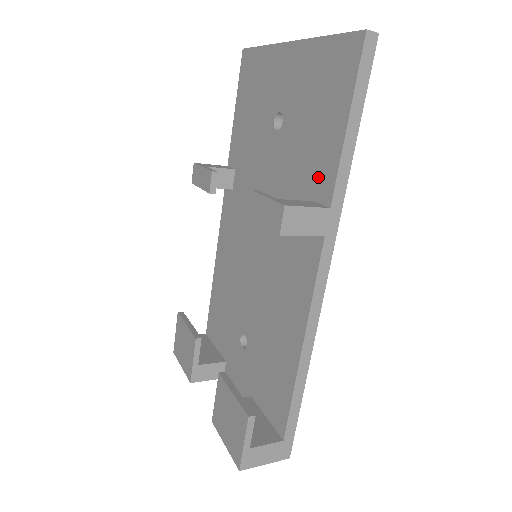
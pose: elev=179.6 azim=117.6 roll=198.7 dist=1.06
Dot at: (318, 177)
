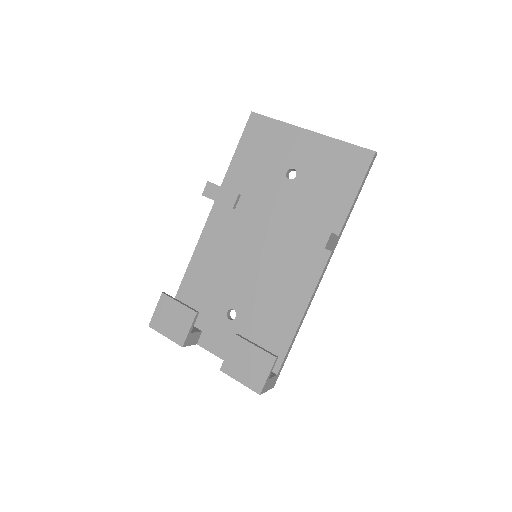
Dot at: (329, 217)
